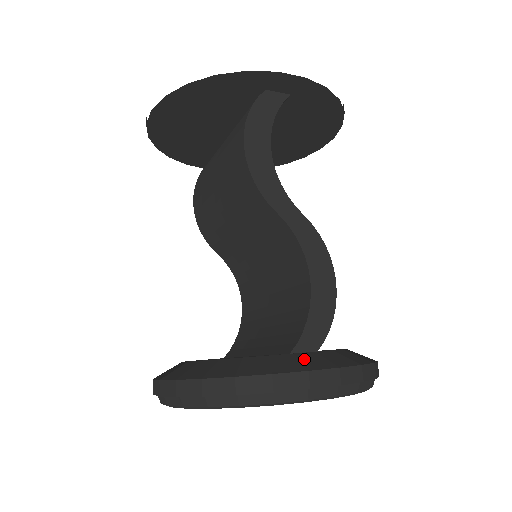
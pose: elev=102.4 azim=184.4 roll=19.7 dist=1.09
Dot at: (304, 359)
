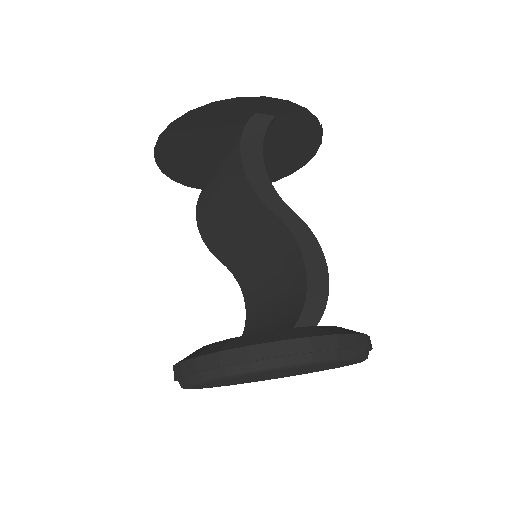
Dot at: (306, 330)
